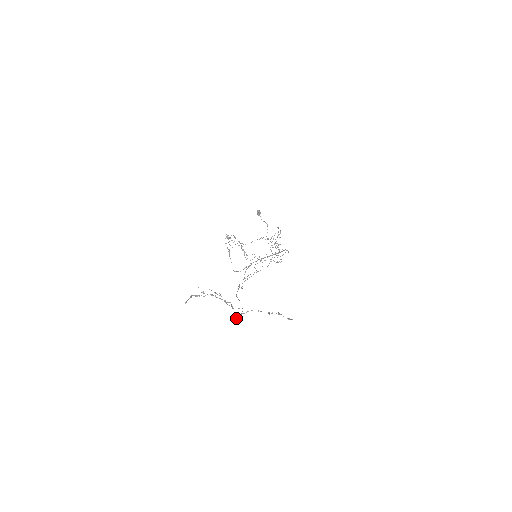
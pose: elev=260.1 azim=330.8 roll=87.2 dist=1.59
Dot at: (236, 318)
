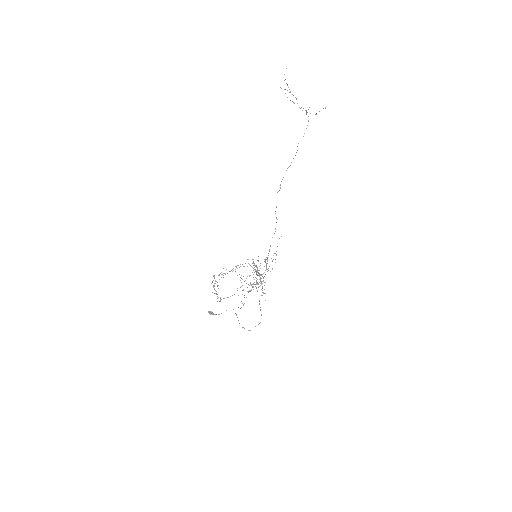
Dot at: occluded
